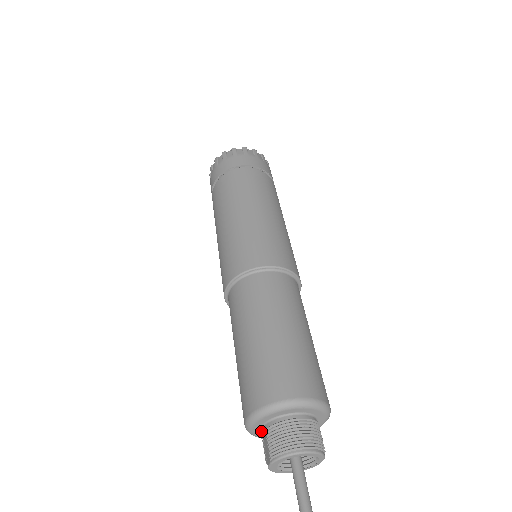
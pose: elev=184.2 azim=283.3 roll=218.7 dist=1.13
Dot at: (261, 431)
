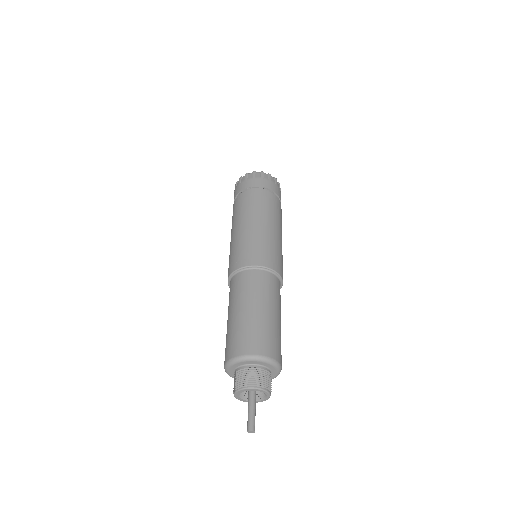
Dot at: (234, 373)
